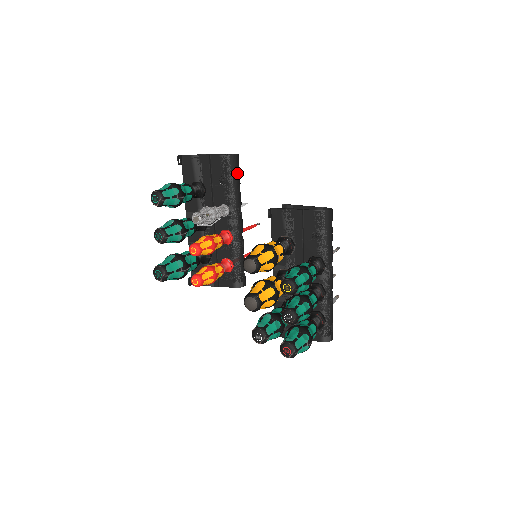
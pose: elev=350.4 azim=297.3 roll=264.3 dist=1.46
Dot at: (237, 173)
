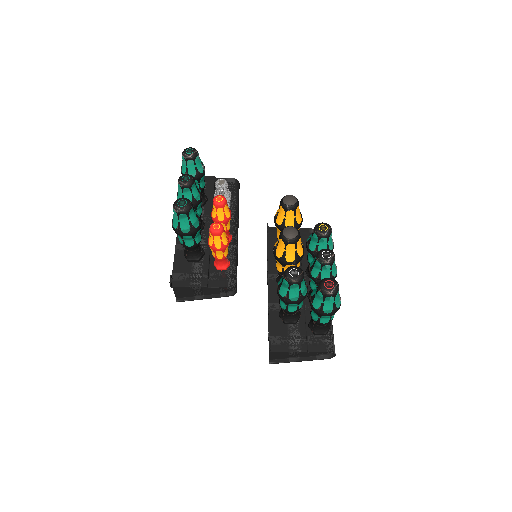
Dot at: (238, 195)
